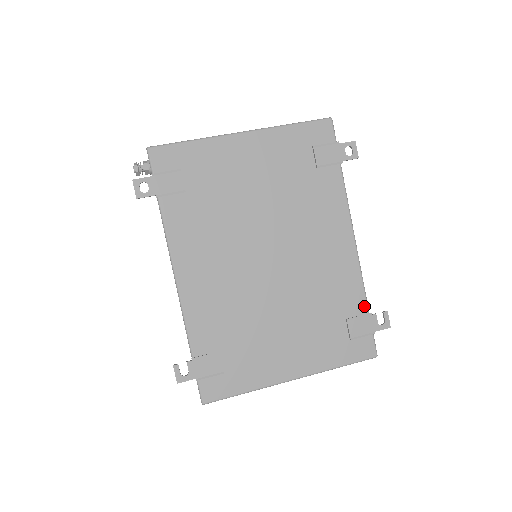
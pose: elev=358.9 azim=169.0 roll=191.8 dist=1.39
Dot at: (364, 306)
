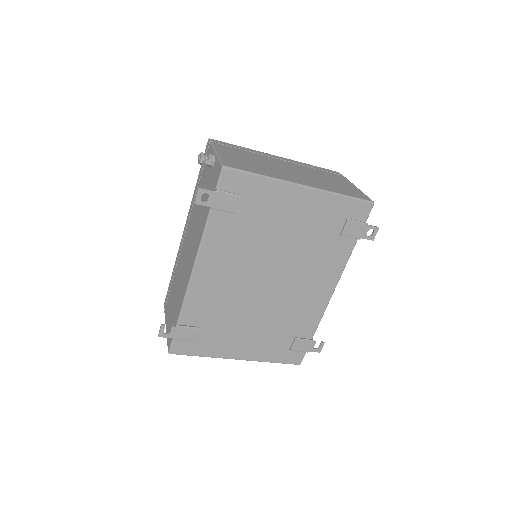
Dot at: (312, 334)
